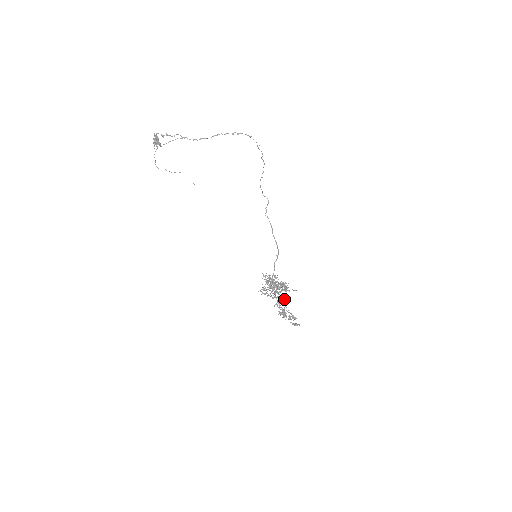
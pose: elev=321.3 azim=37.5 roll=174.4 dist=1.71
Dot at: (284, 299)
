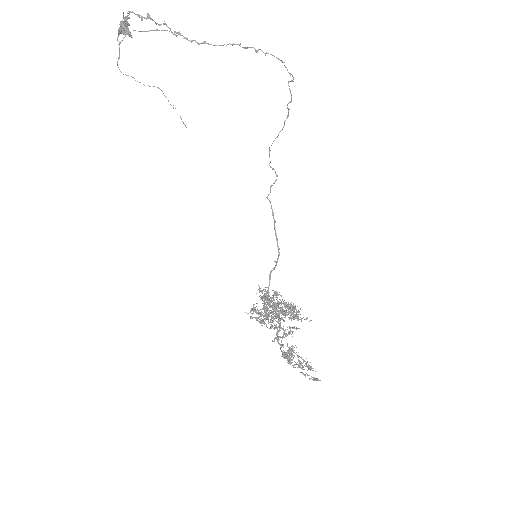
Dot at: (290, 332)
